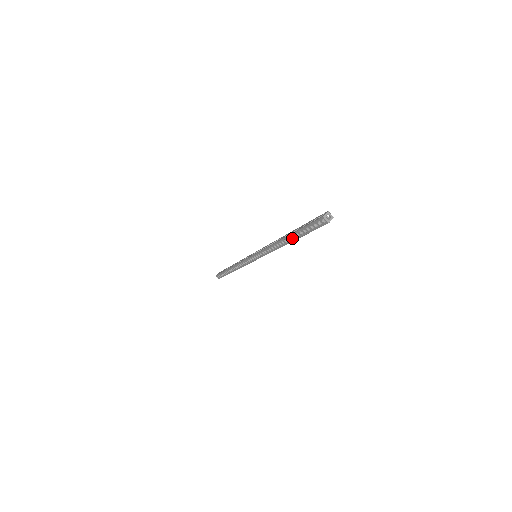
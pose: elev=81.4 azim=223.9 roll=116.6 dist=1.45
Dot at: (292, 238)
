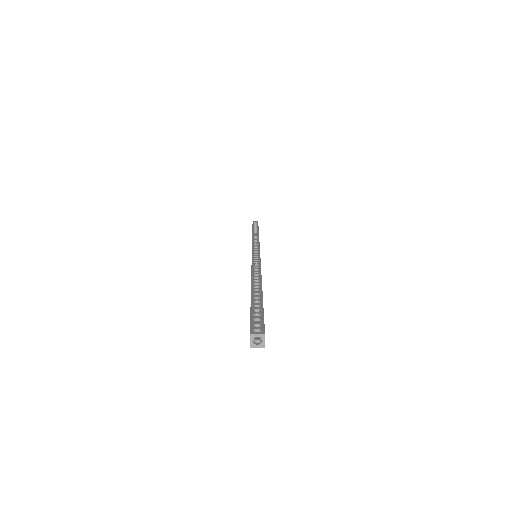
Dot at: occluded
